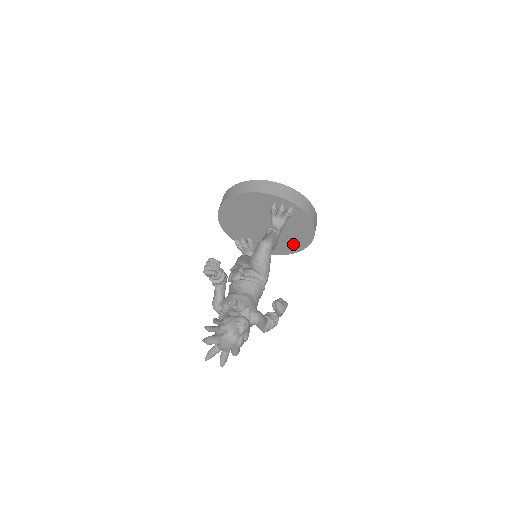
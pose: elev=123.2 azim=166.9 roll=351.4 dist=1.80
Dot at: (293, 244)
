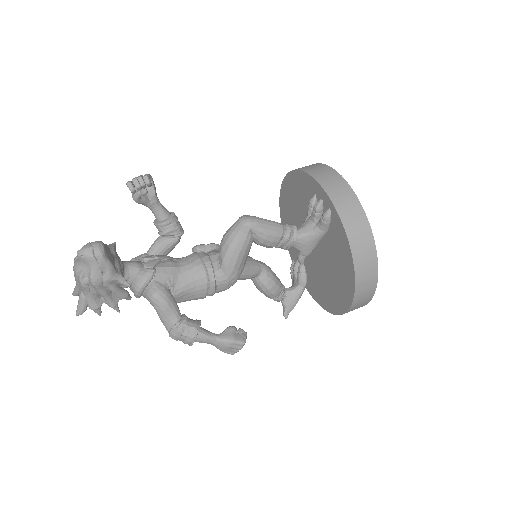
Dot at: (338, 293)
